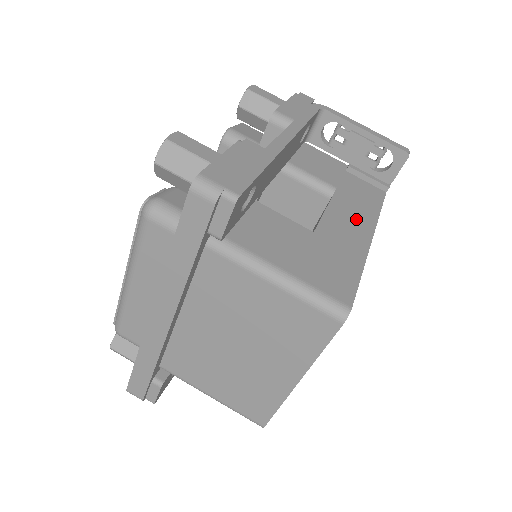
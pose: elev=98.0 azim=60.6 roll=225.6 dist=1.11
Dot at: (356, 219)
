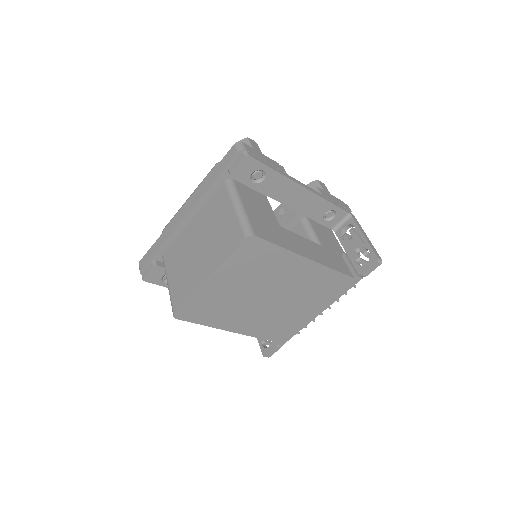
Dot at: (313, 252)
